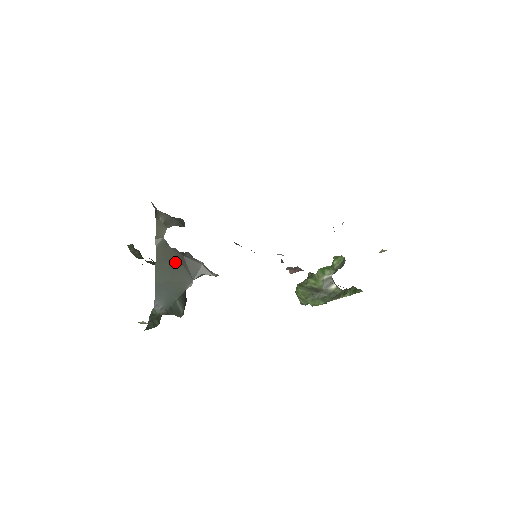
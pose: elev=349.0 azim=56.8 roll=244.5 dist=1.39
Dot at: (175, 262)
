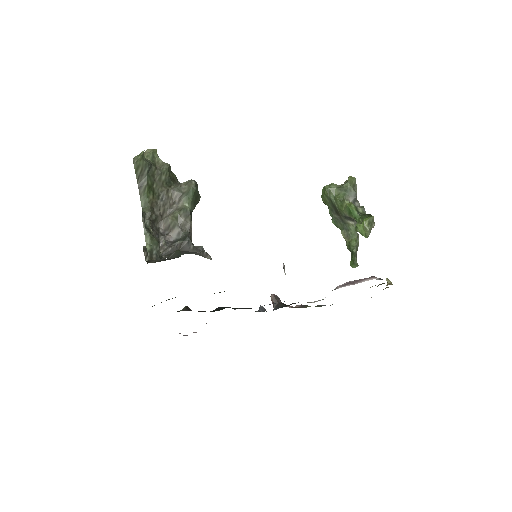
Dot at: occluded
